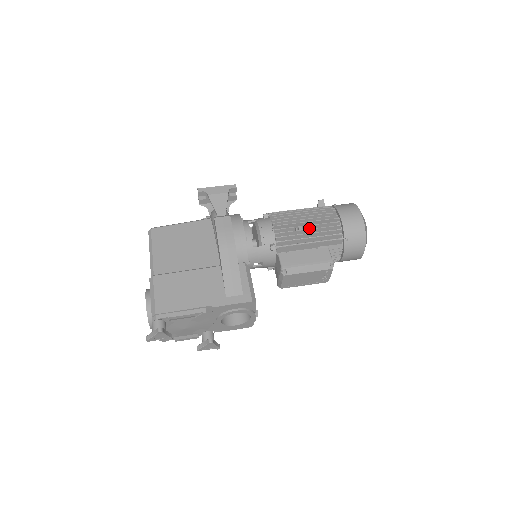
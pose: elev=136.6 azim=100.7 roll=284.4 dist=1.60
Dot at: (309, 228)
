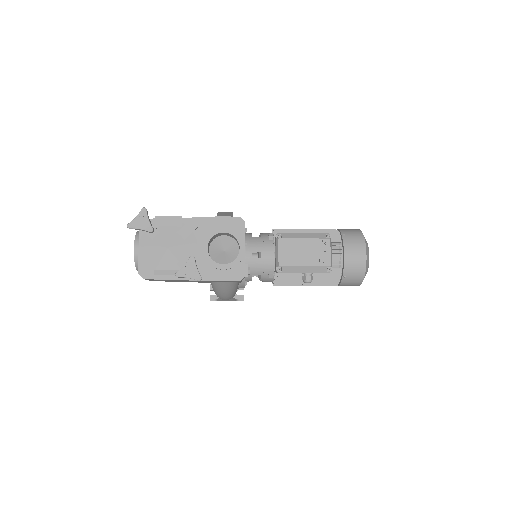
Dot at: occluded
